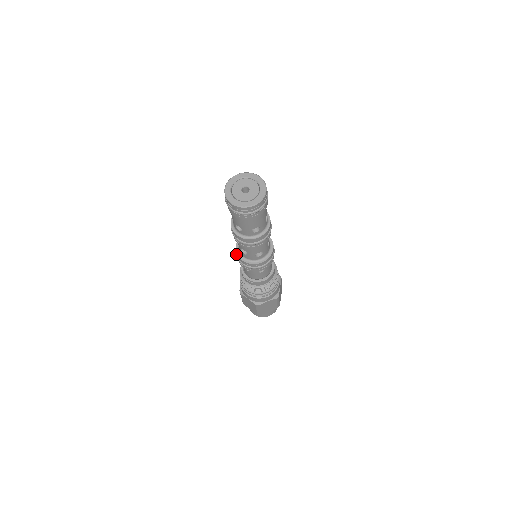
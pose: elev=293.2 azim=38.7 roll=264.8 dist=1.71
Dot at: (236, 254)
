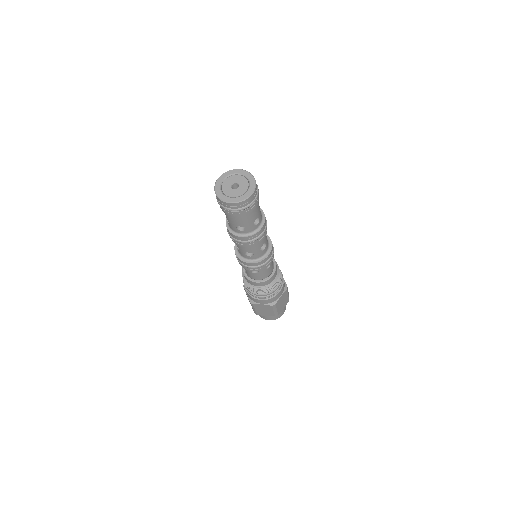
Dot at: occluded
